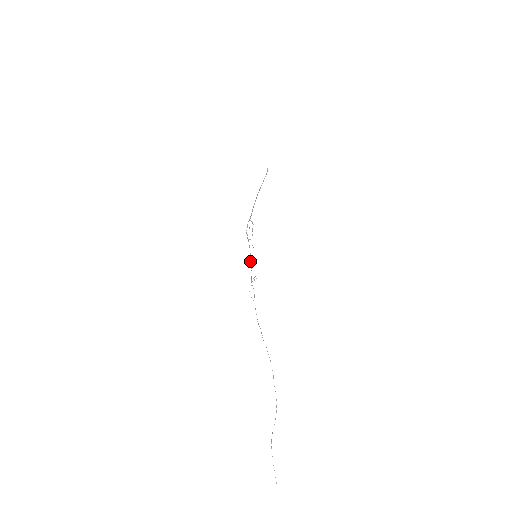
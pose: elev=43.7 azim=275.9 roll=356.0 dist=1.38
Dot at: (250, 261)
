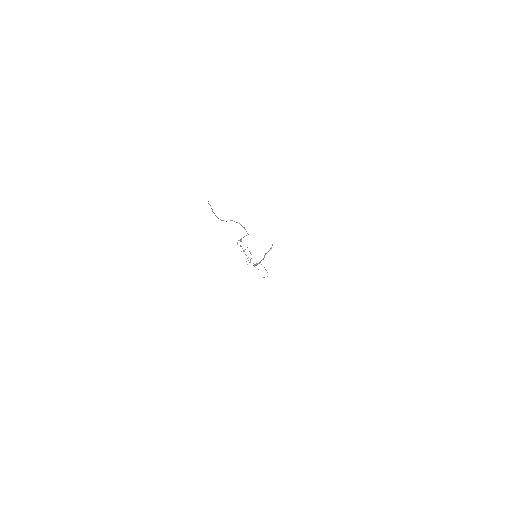
Dot at: occluded
